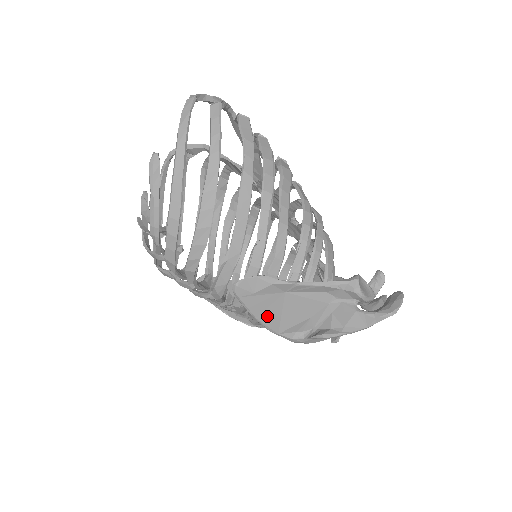
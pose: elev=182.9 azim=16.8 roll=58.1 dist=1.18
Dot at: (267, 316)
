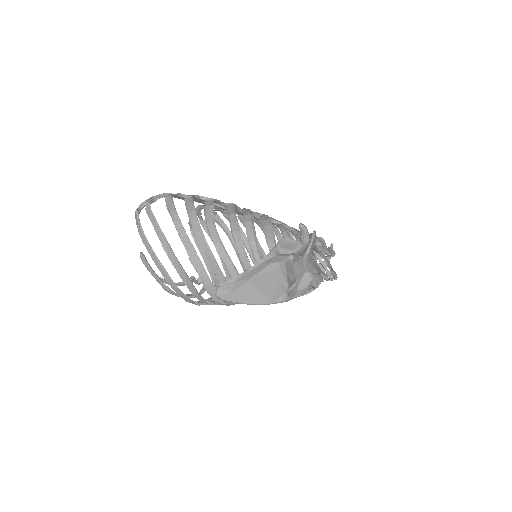
Dot at: (253, 299)
